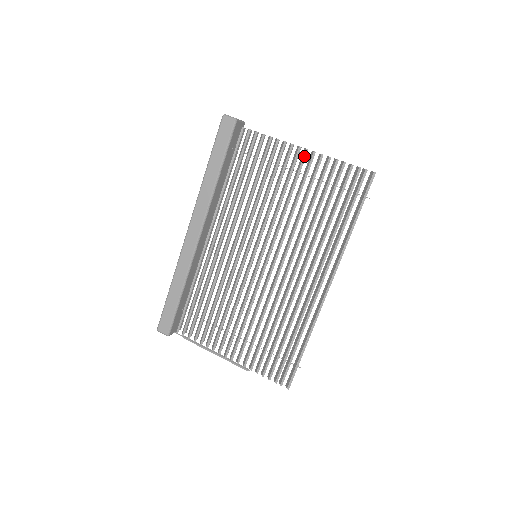
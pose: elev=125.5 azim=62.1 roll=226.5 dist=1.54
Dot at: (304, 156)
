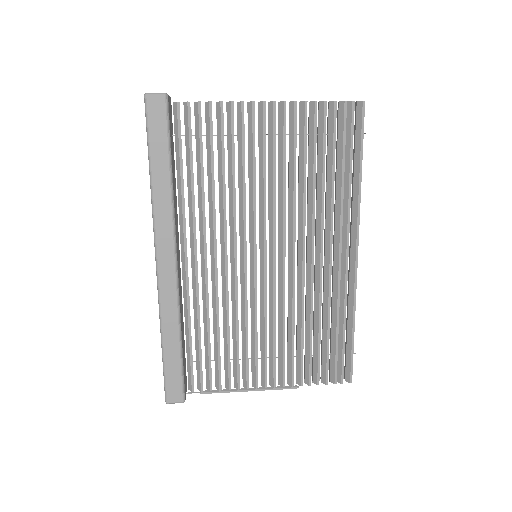
Dot at: (273, 111)
